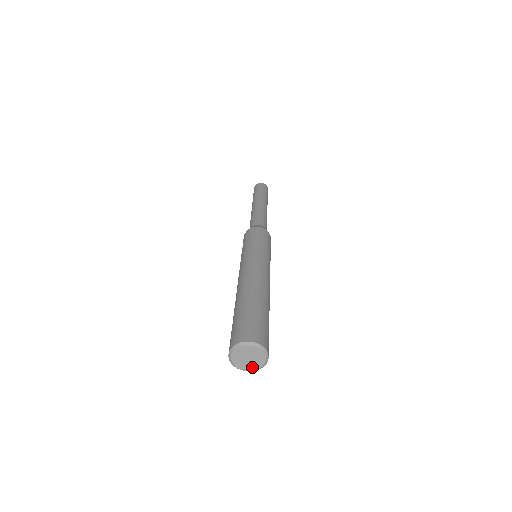
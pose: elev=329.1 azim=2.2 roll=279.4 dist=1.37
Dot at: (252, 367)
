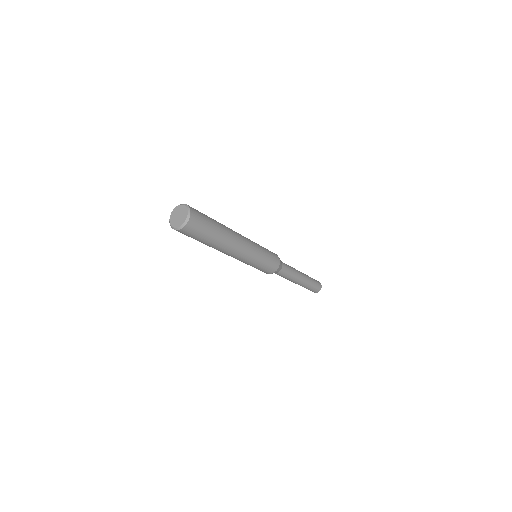
Dot at: (176, 224)
